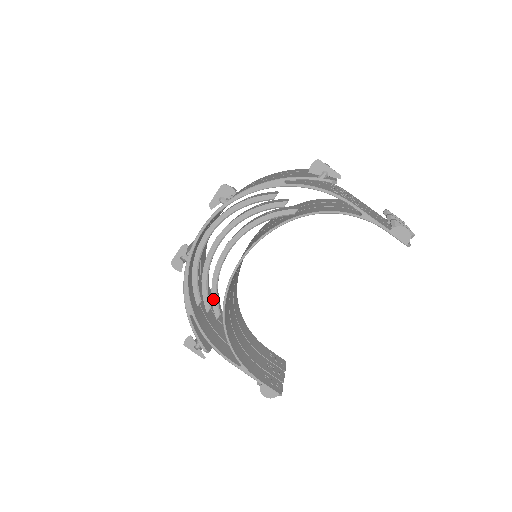
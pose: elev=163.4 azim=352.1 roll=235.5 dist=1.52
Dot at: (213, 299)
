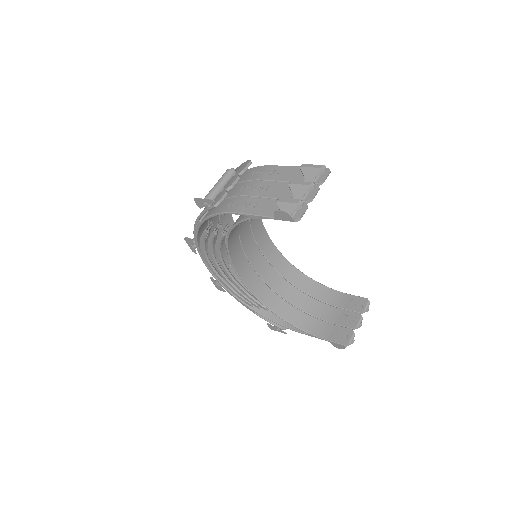
Dot at: (252, 301)
